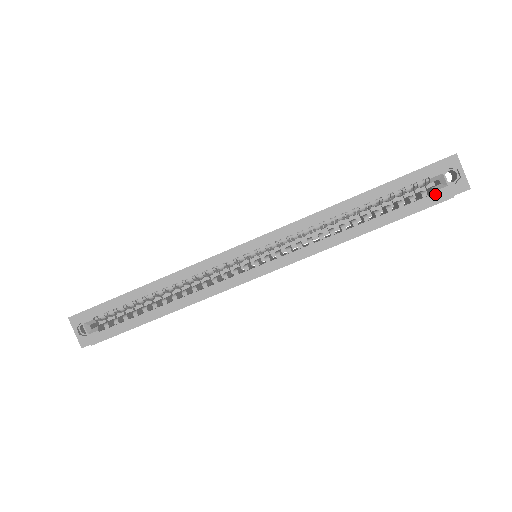
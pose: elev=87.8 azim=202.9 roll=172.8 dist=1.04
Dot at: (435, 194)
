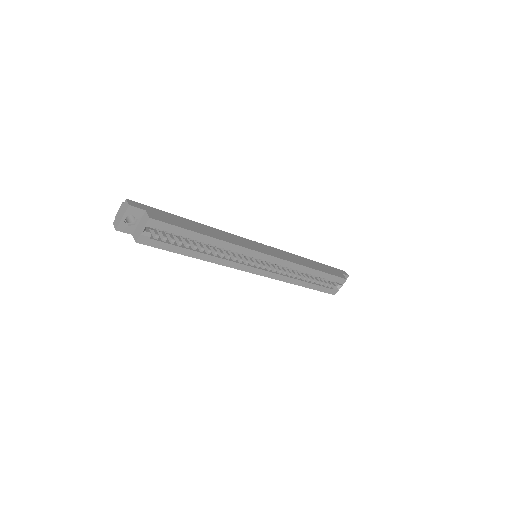
Dot at: (333, 290)
